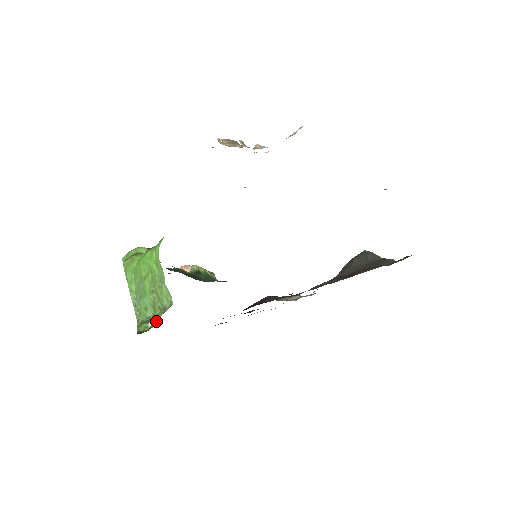
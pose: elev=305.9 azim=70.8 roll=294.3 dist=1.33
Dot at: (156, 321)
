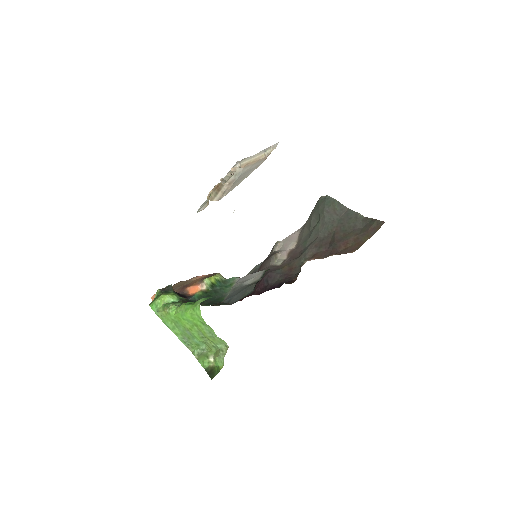
Dot at: (221, 362)
